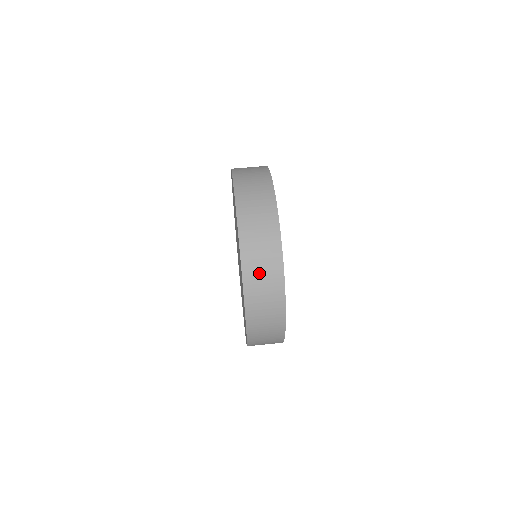
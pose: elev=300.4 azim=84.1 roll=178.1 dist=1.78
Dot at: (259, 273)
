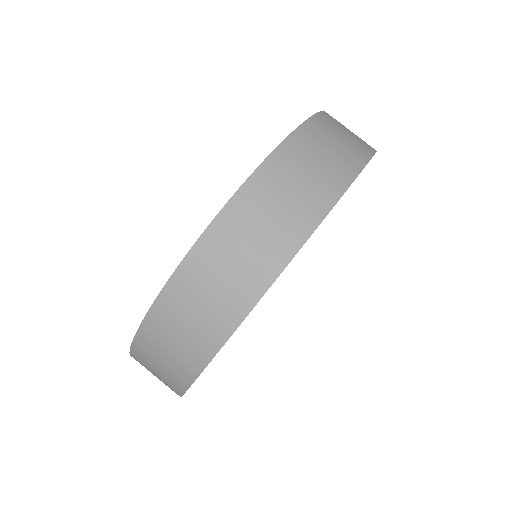
Dot at: (292, 180)
